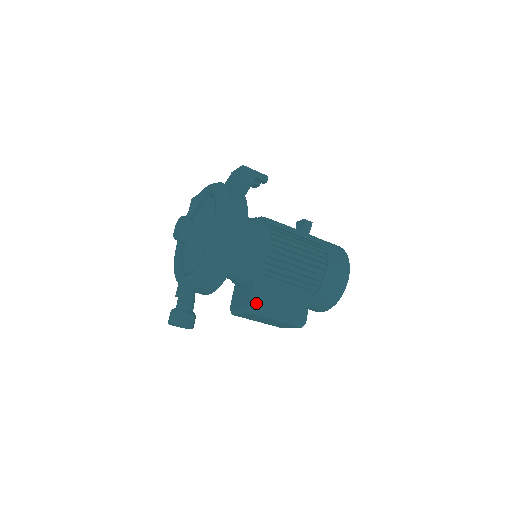
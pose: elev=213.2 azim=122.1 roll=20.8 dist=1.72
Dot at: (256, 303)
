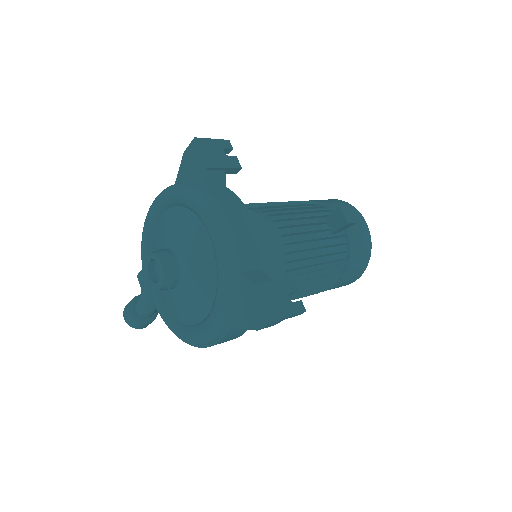
Dot at: occluded
